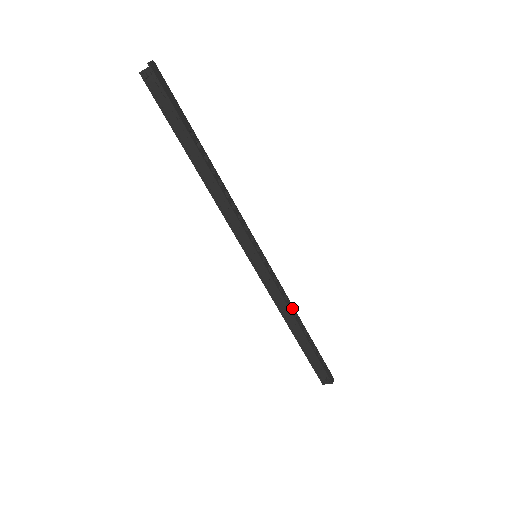
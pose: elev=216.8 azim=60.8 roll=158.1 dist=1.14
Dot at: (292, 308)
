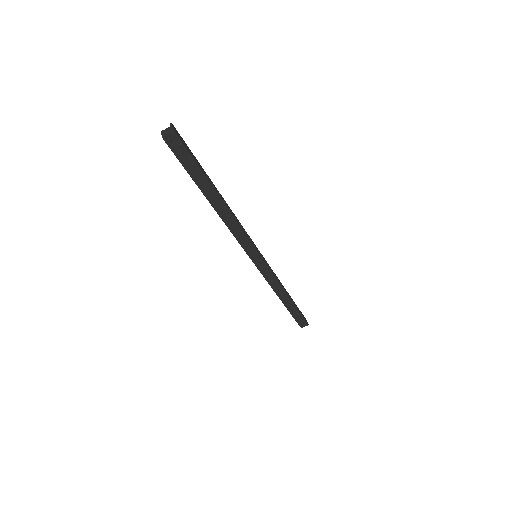
Dot at: (281, 284)
